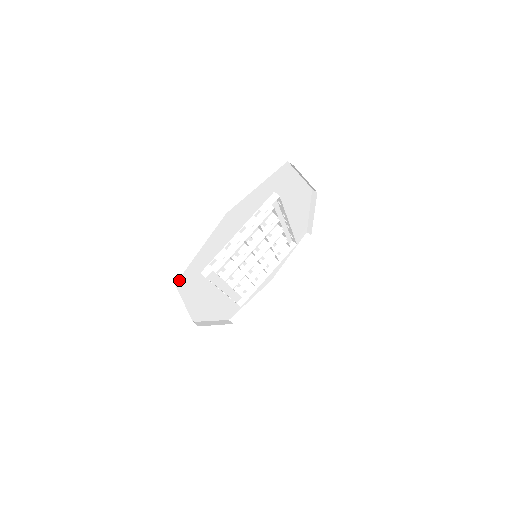
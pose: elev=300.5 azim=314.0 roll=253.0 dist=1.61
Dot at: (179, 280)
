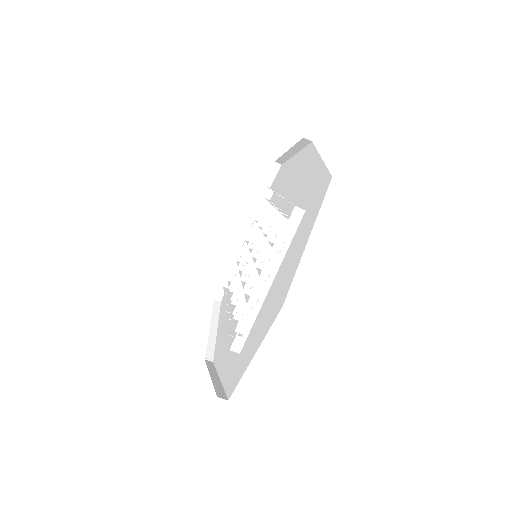
Dot at: occluded
